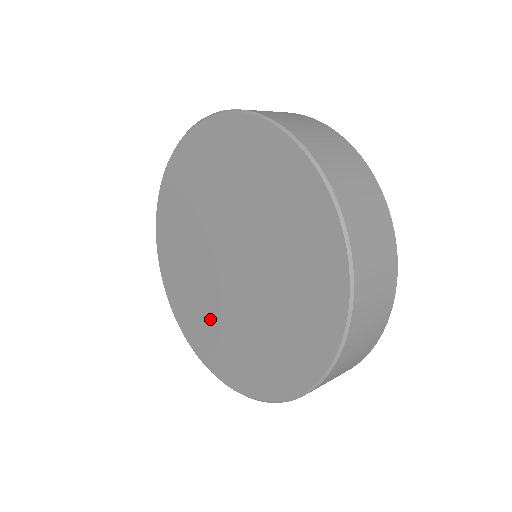
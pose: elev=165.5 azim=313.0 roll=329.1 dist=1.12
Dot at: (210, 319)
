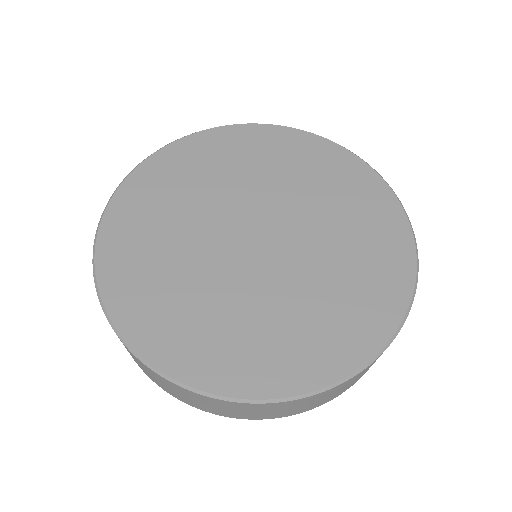
Dot at: (166, 247)
